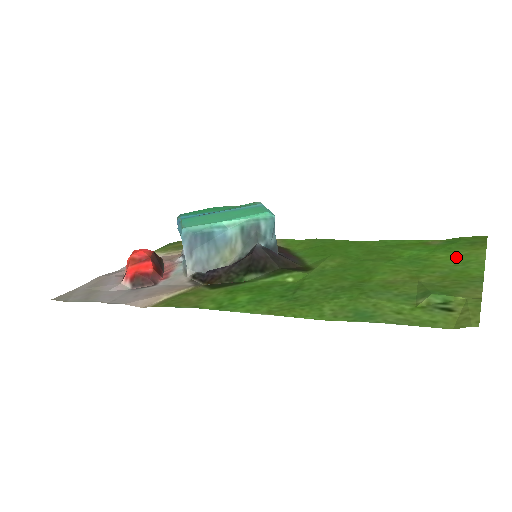
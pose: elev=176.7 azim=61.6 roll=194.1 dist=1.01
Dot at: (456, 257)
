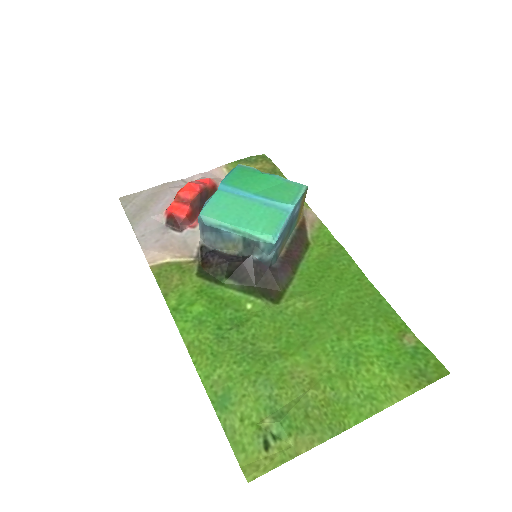
Dot at: (377, 383)
